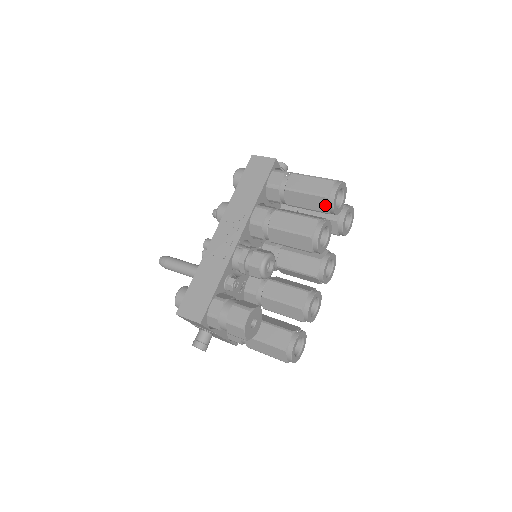
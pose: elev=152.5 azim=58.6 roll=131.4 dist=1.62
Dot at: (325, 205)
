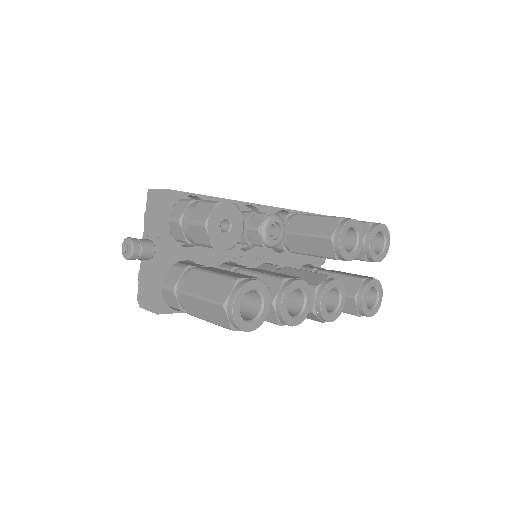
Dot at: (363, 231)
